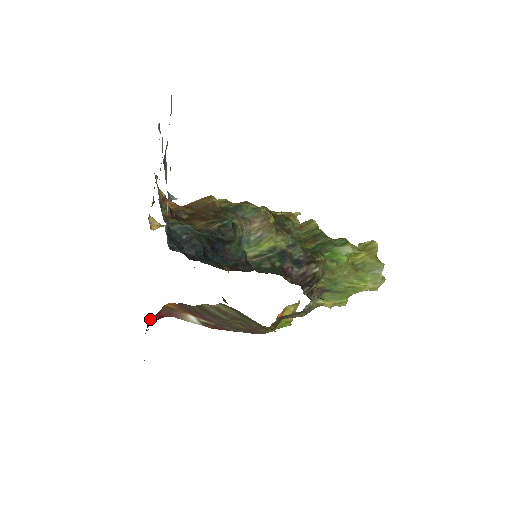
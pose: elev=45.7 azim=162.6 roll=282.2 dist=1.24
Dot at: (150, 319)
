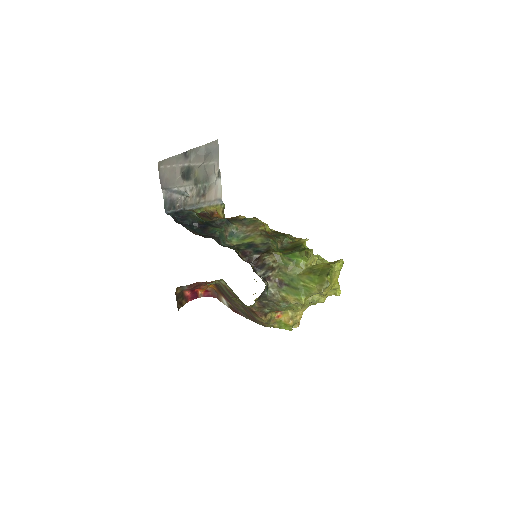
Dot at: (201, 293)
